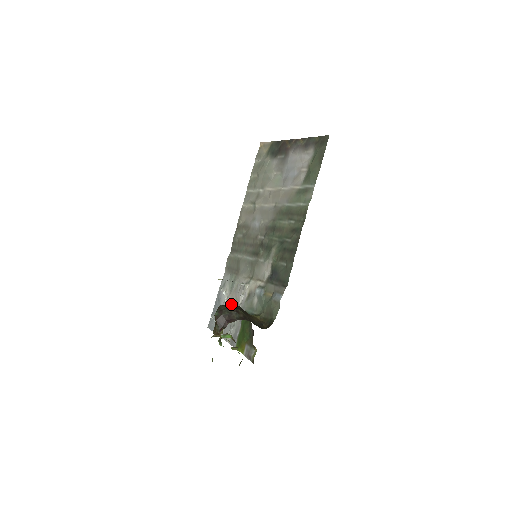
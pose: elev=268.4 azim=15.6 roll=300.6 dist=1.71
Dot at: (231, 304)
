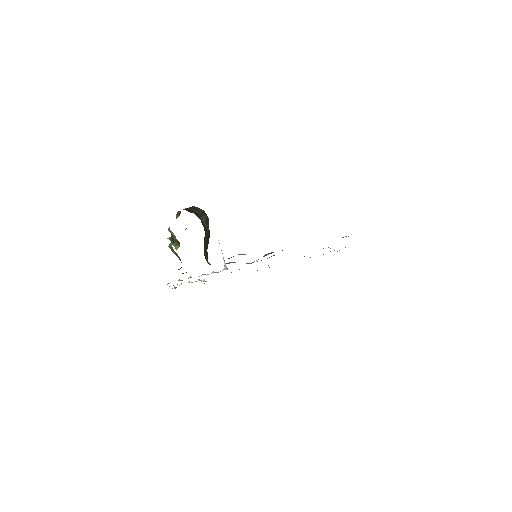
Dot at: occluded
